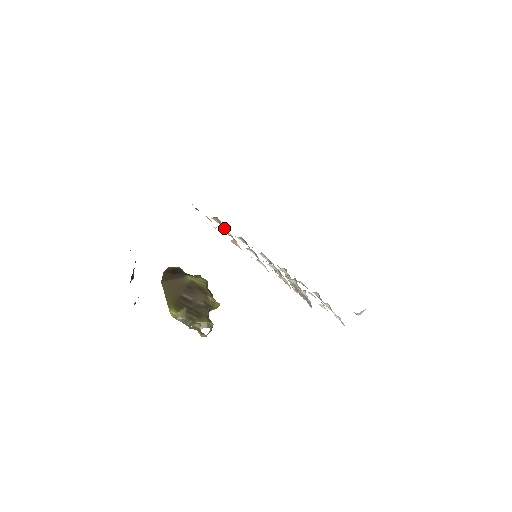
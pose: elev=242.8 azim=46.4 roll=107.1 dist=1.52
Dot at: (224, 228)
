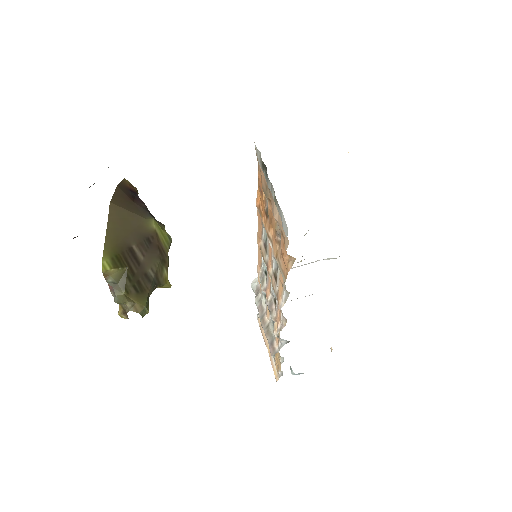
Dot at: occluded
